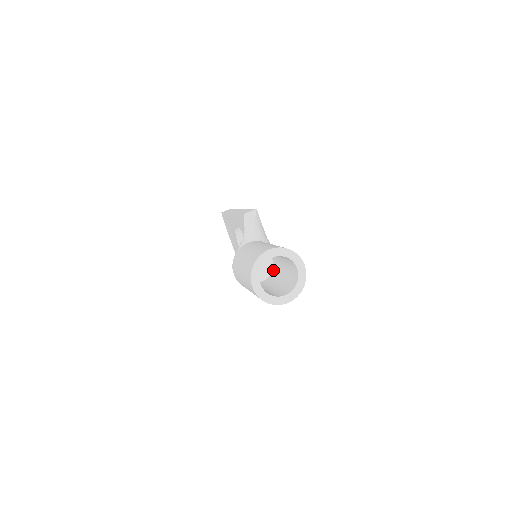
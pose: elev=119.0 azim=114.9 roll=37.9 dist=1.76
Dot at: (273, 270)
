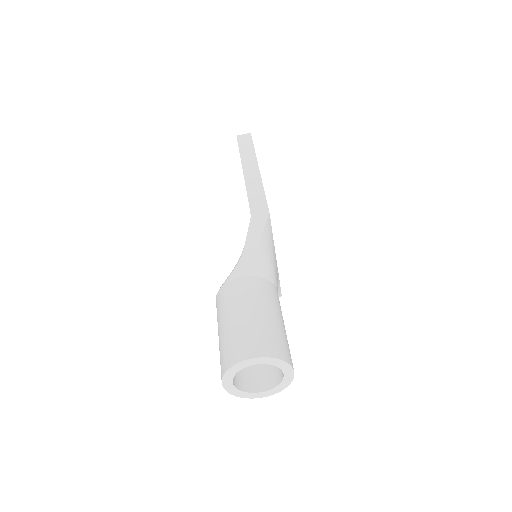
Dot at: occluded
